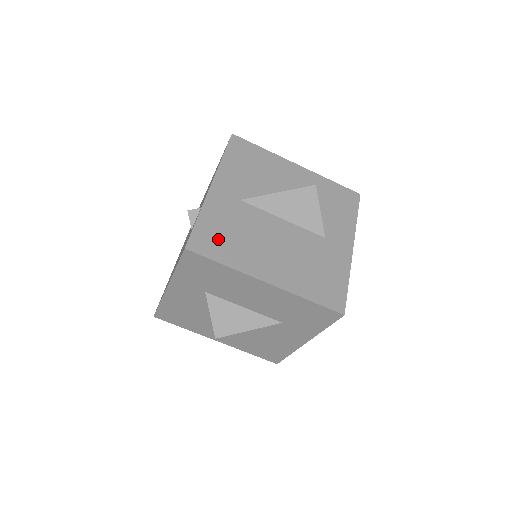
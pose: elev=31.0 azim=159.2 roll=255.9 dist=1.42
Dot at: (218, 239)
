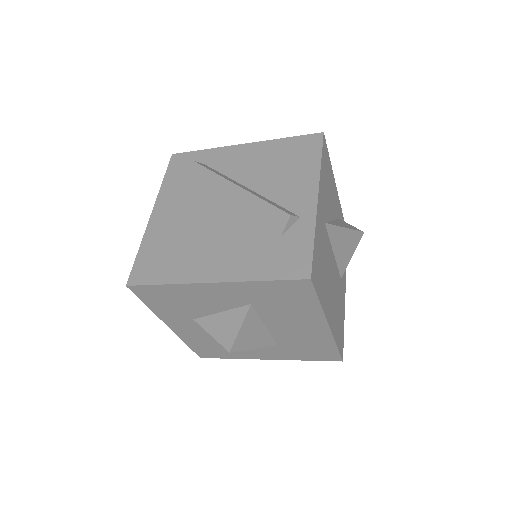
Dot at: (319, 270)
